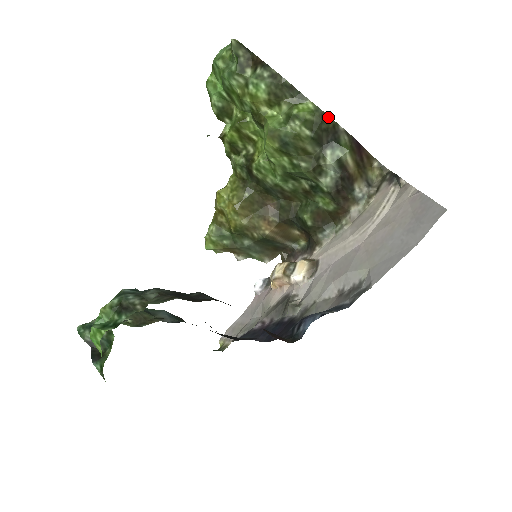
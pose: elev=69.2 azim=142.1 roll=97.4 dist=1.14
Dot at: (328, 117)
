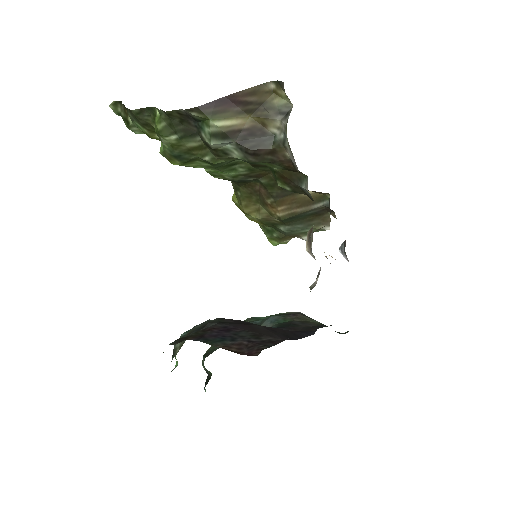
Dot at: (167, 112)
